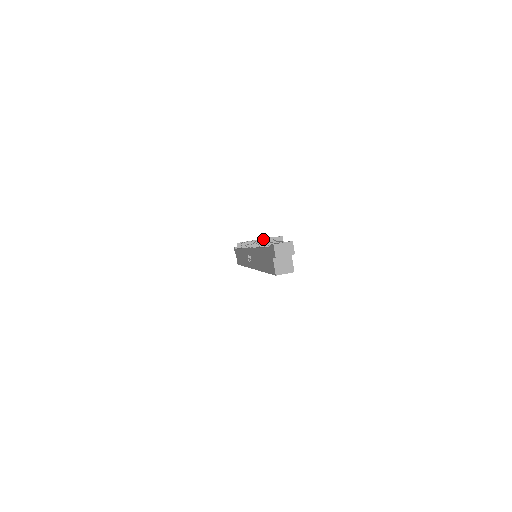
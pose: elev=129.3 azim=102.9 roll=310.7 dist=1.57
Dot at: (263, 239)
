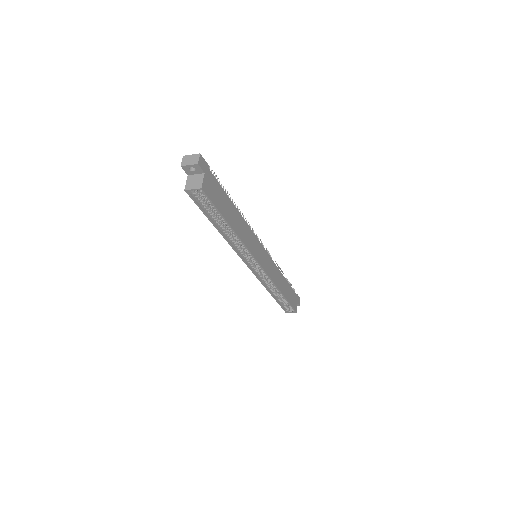
Dot at: occluded
